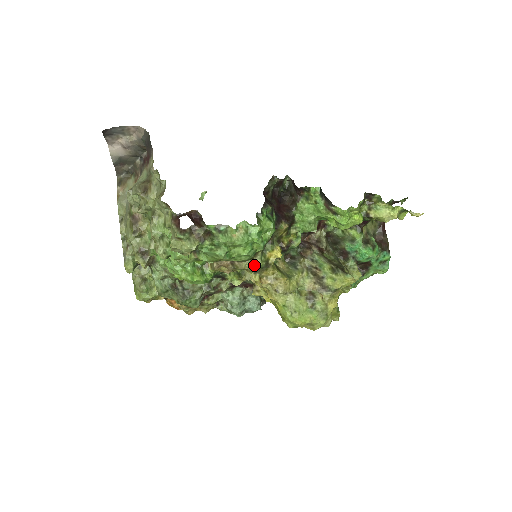
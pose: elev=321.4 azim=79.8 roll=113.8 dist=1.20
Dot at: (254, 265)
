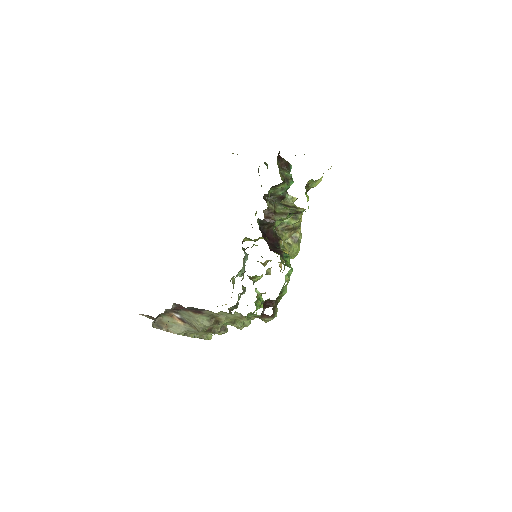
Dot at: occluded
